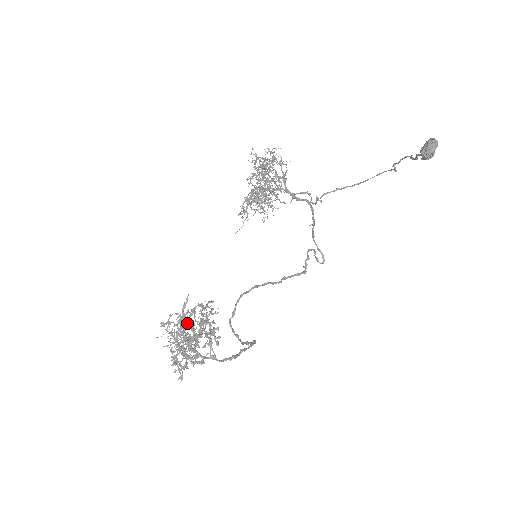
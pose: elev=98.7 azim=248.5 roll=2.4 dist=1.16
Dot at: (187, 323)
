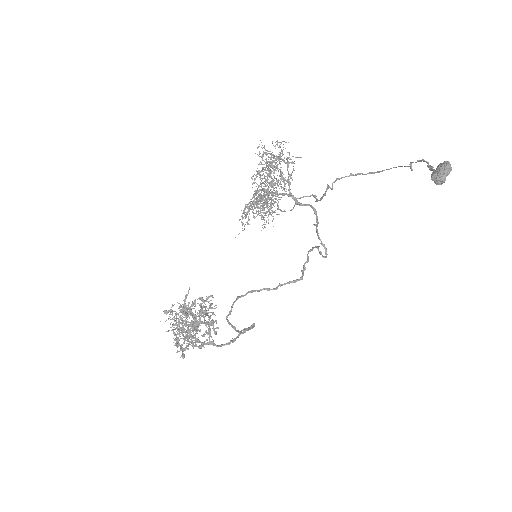
Dot at: (188, 313)
